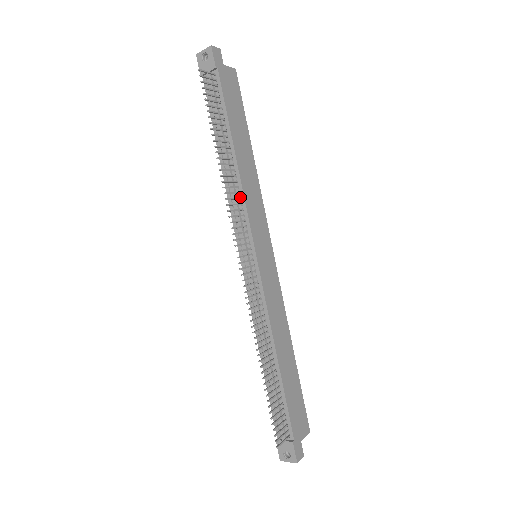
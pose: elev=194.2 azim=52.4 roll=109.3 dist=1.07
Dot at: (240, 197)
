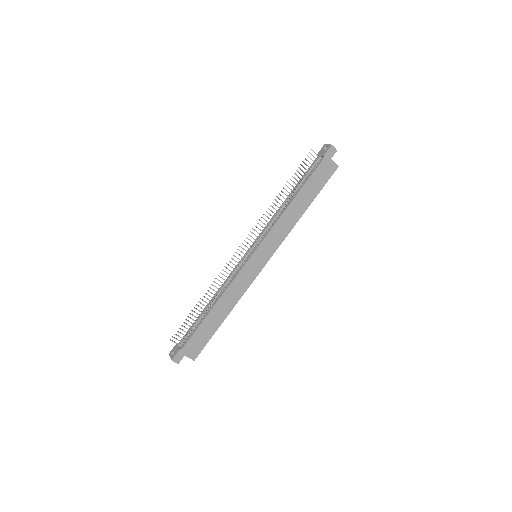
Dot at: (275, 222)
